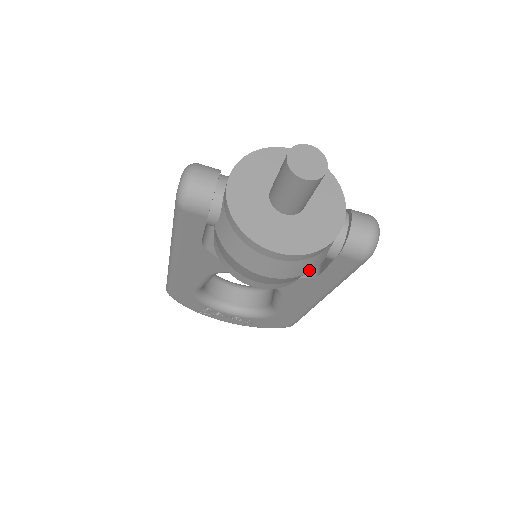
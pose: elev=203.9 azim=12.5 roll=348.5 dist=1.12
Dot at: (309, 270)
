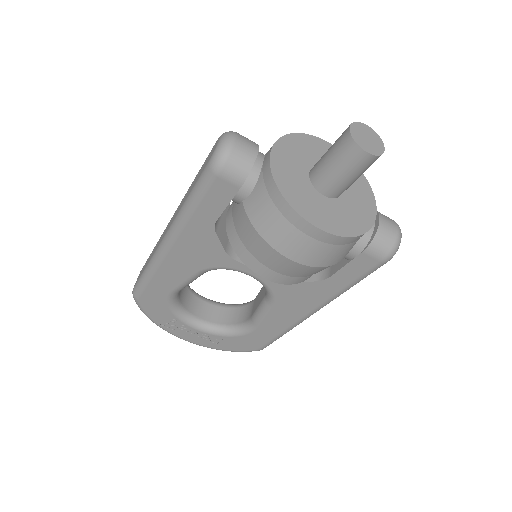
Dot at: (334, 262)
